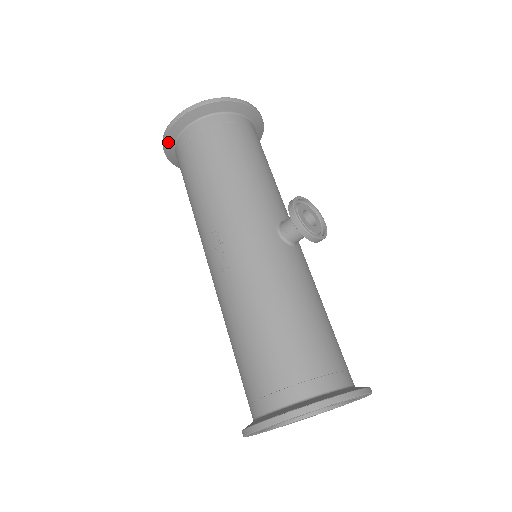
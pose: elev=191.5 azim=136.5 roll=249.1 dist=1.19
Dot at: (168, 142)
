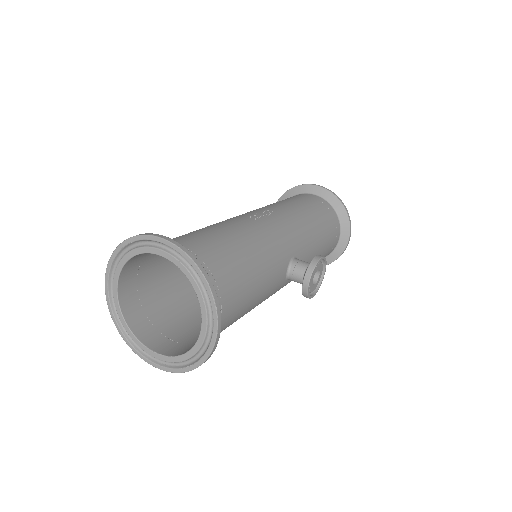
Dot at: (299, 189)
